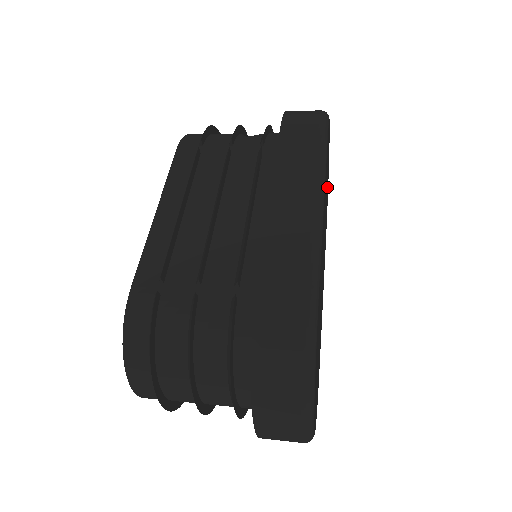
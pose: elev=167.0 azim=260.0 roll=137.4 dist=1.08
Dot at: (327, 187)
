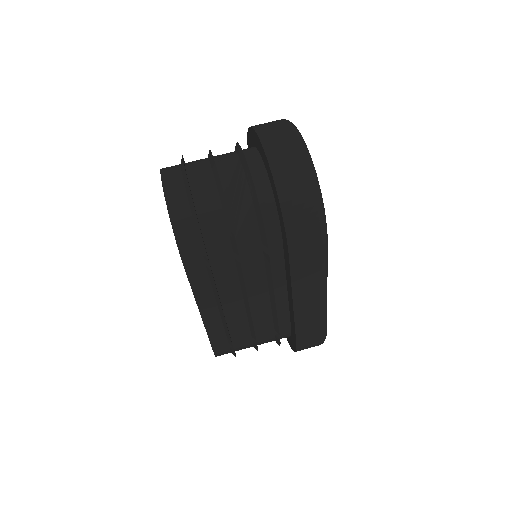
Dot at: occluded
